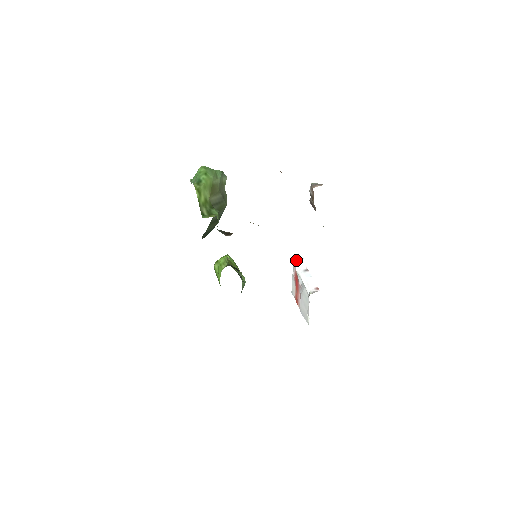
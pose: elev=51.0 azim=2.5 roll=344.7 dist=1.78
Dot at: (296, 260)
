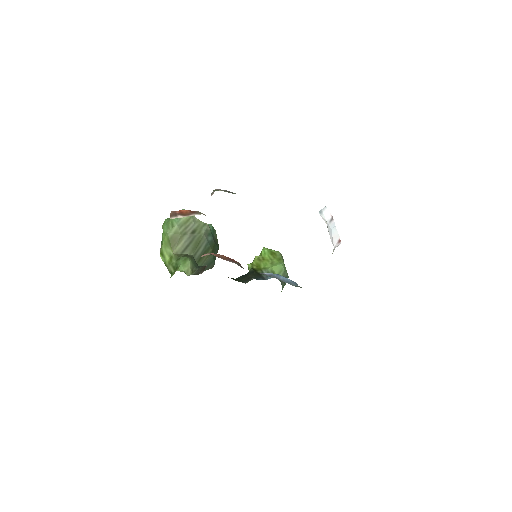
Dot at: (320, 213)
